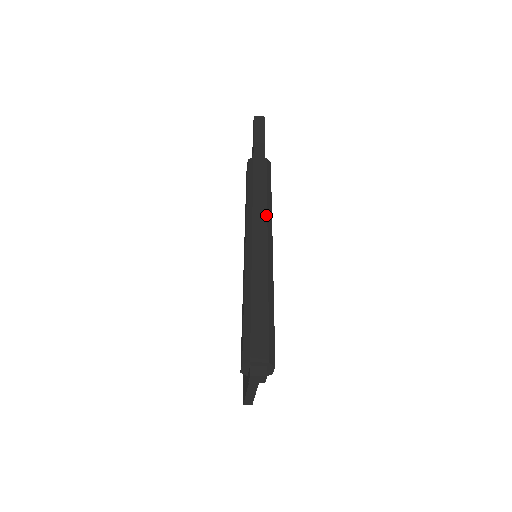
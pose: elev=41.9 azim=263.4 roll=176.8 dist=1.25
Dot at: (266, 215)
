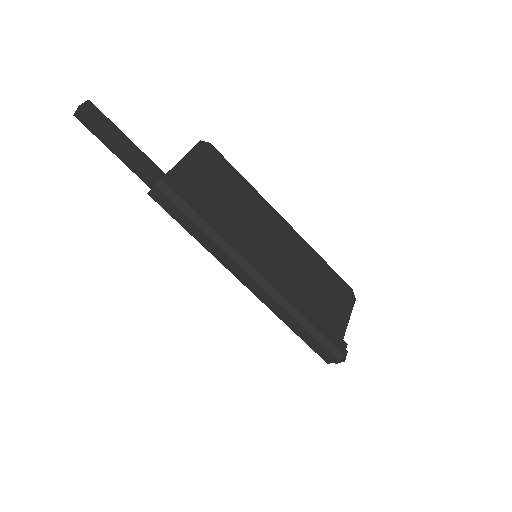
Dot at: (227, 256)
